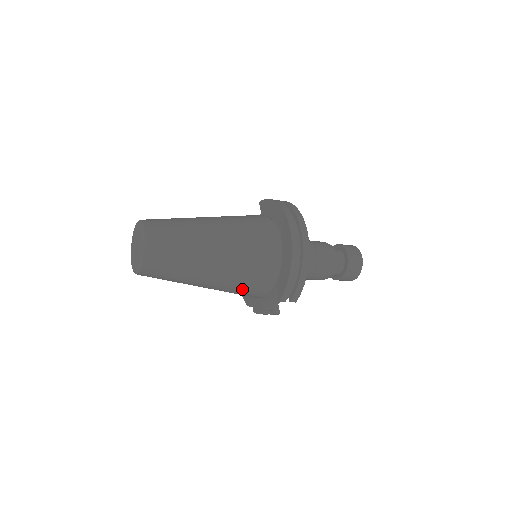
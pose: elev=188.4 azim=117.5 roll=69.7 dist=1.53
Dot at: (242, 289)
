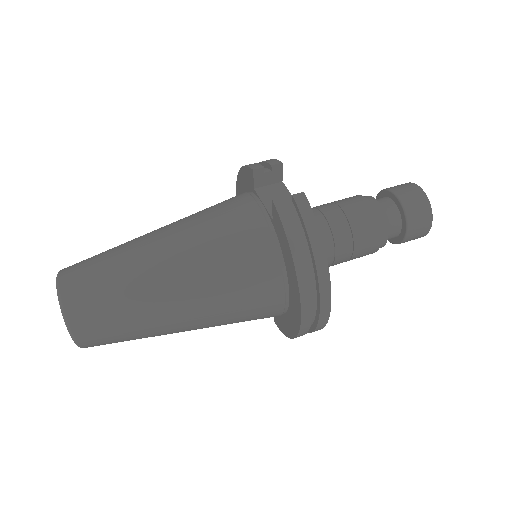
Dot at: occluded
